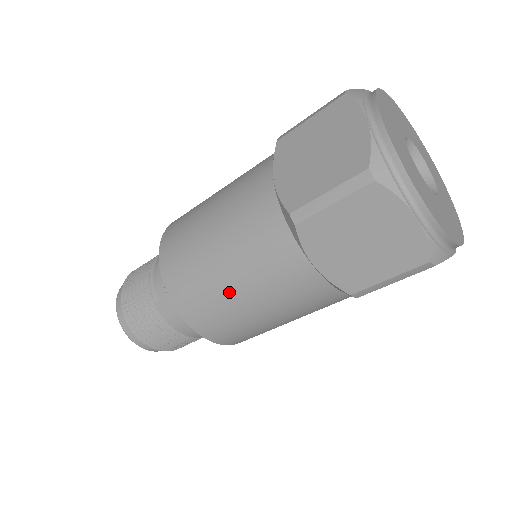
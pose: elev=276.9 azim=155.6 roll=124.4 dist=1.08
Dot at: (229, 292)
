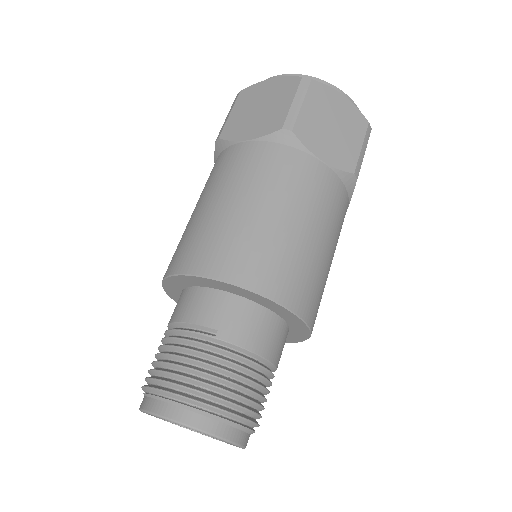
Dot at: (285, 228)
